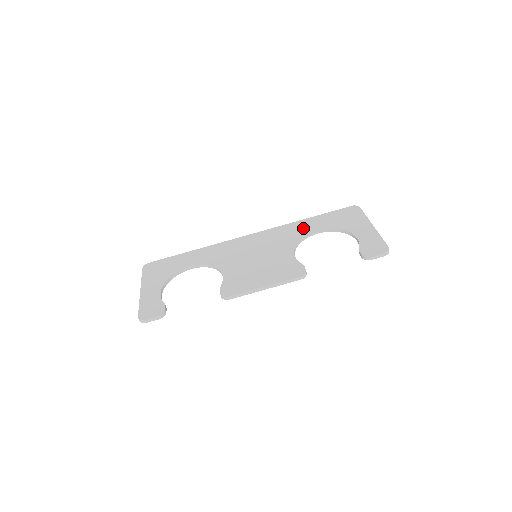
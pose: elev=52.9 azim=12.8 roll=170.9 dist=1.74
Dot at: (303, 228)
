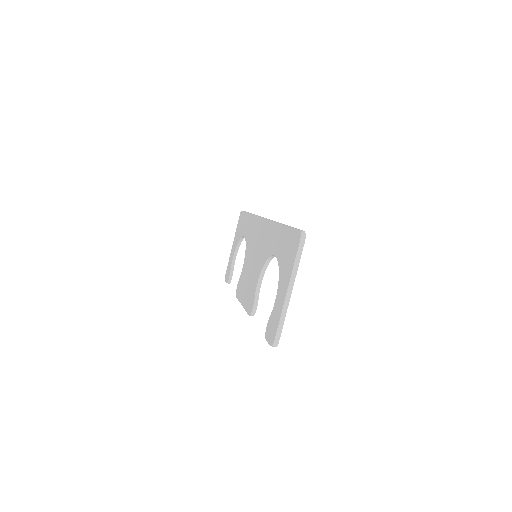
Dot at: (273, 241)
